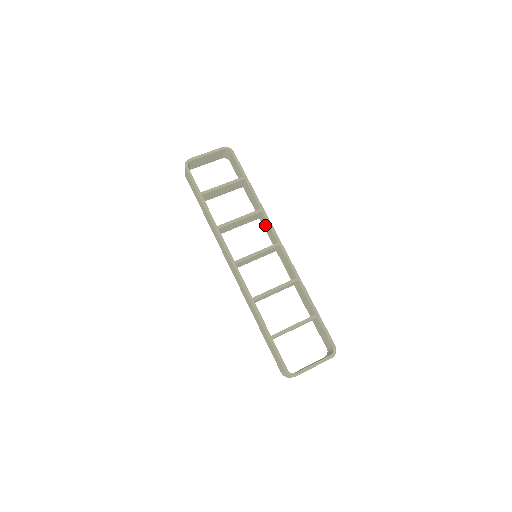
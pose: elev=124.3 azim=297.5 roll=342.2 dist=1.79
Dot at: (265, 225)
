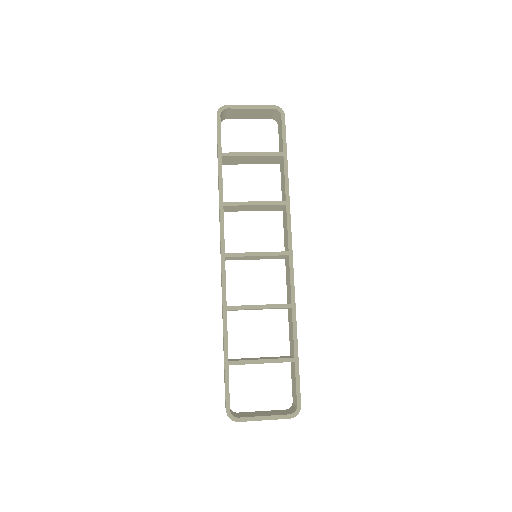
Dot at: (284, 222)
